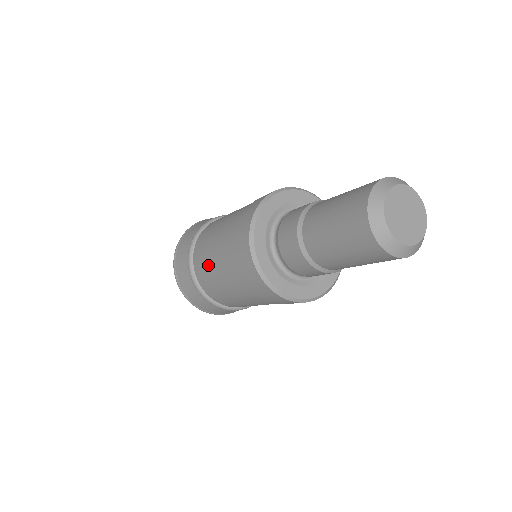
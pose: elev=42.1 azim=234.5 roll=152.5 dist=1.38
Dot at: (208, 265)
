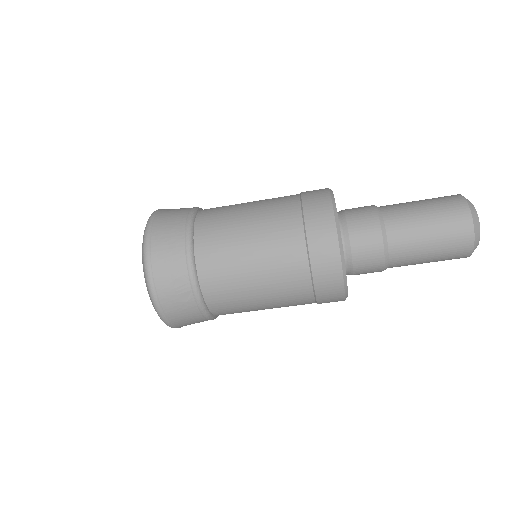
Dot at: (235, 207)
